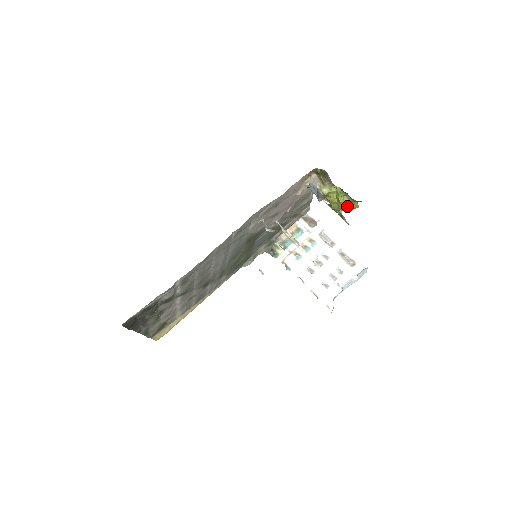
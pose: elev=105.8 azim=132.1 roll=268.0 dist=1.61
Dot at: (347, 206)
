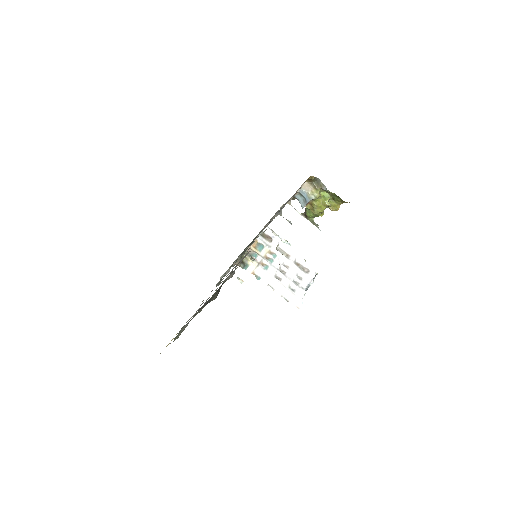
Dot at: occluded
